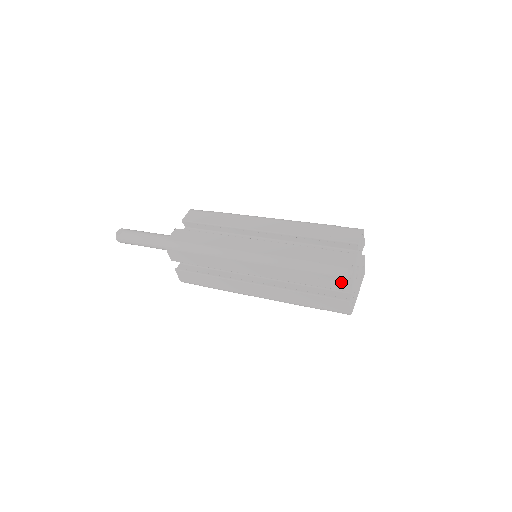
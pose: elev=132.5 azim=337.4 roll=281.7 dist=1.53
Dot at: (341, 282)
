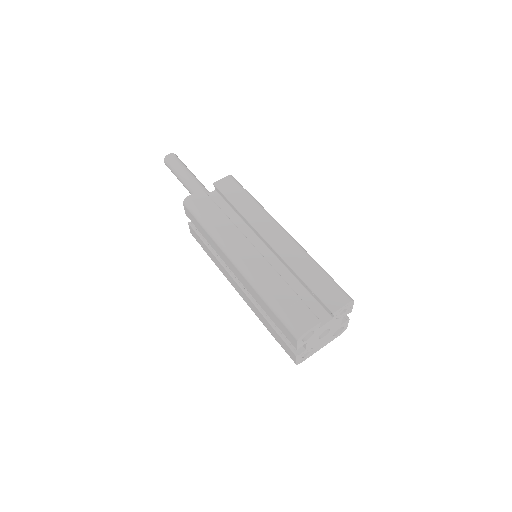
Dot at: (293, 339)
